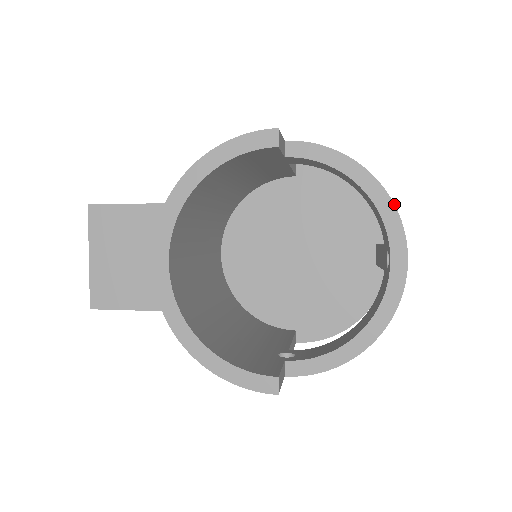
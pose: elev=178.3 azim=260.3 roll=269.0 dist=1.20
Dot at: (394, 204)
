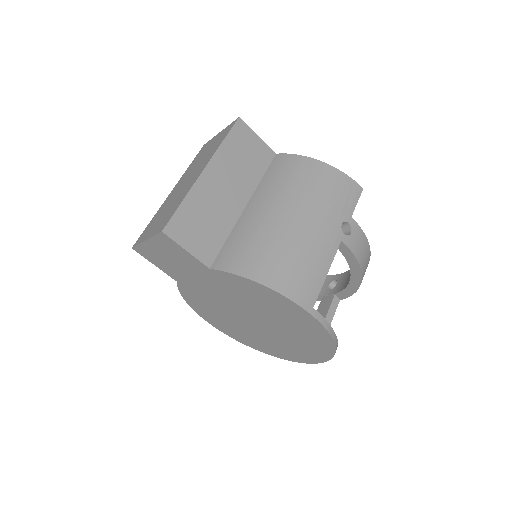
Dot at: occluded
